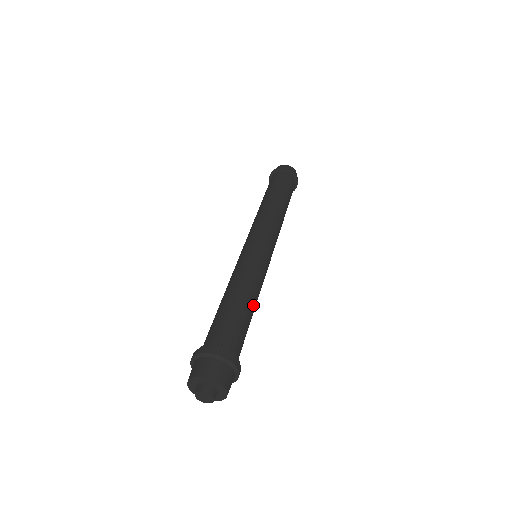
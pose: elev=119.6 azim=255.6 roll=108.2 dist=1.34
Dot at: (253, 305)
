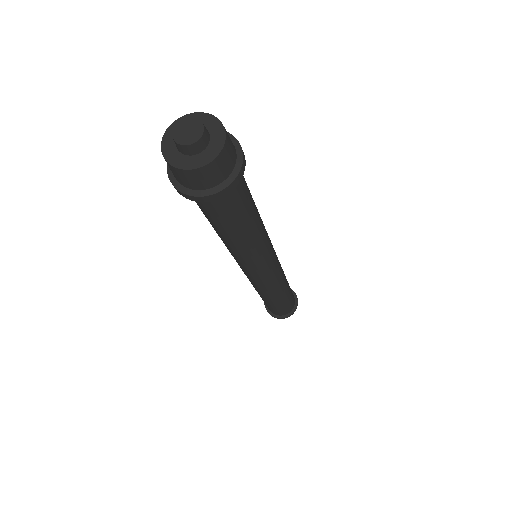
Dot at: (258, 212)
